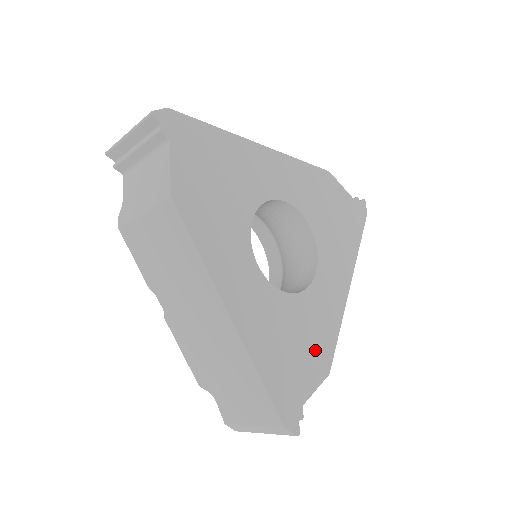
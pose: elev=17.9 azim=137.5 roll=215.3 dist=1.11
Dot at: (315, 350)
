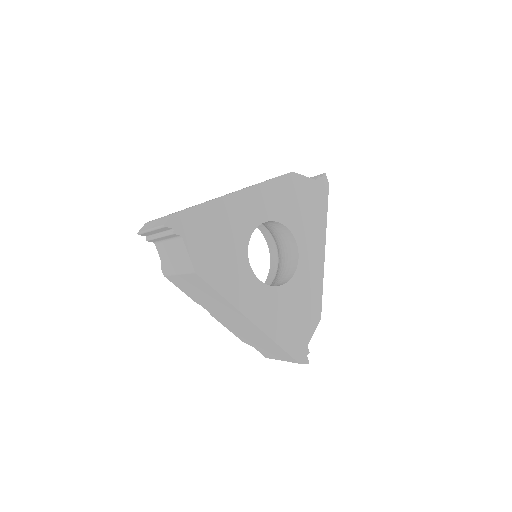
Dot at: (308, 309)
